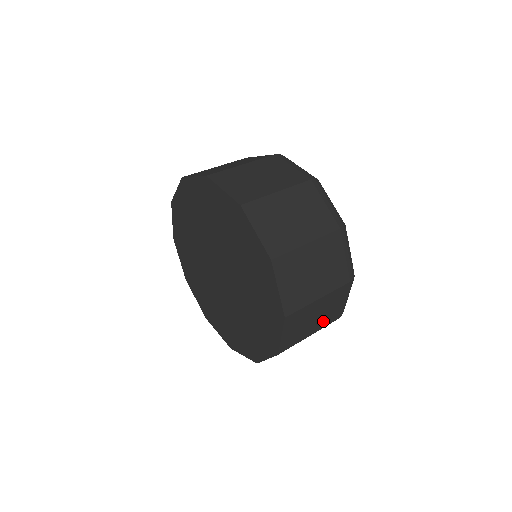
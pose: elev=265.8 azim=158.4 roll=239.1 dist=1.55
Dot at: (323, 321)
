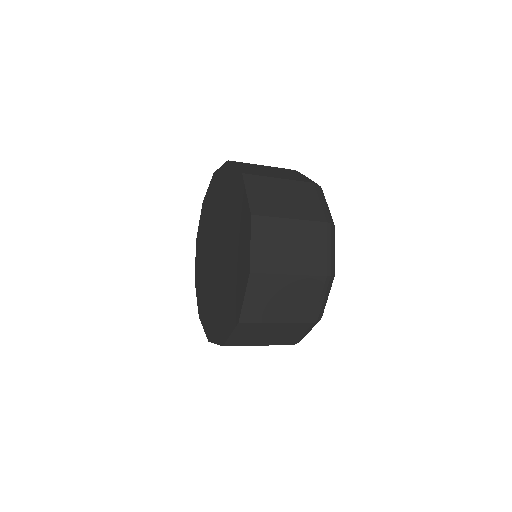
Dot at: (294, 312)
